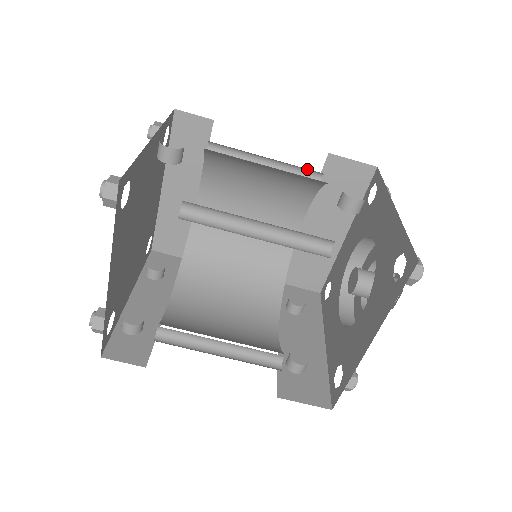
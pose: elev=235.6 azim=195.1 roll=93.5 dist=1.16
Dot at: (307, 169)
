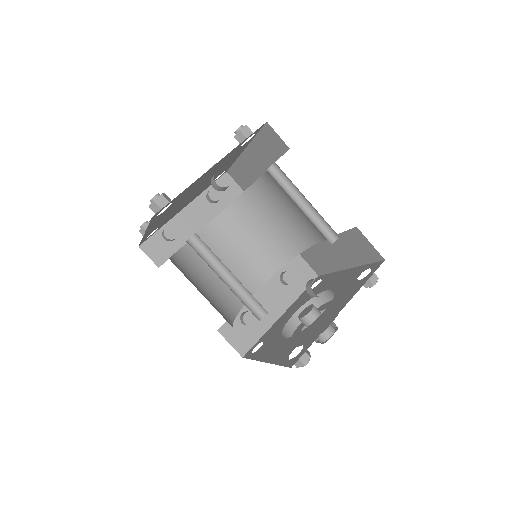
Dot at: occluded
